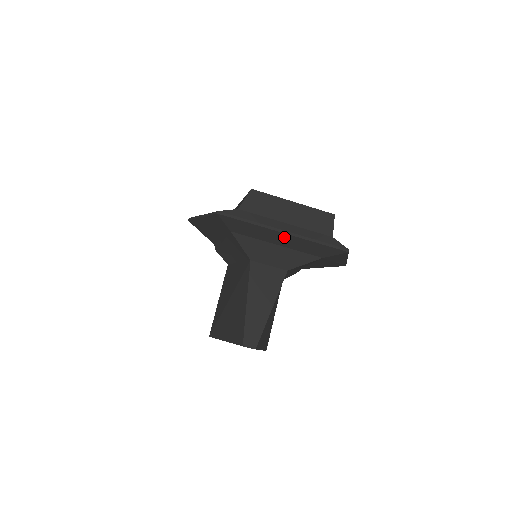
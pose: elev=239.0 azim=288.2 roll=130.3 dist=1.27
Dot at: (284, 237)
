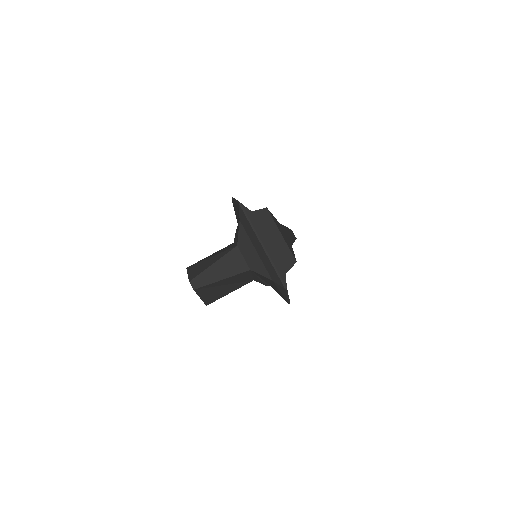
Dot at: (261, 248)
